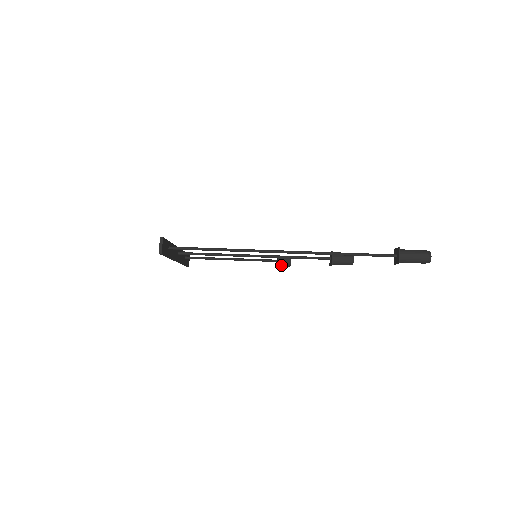
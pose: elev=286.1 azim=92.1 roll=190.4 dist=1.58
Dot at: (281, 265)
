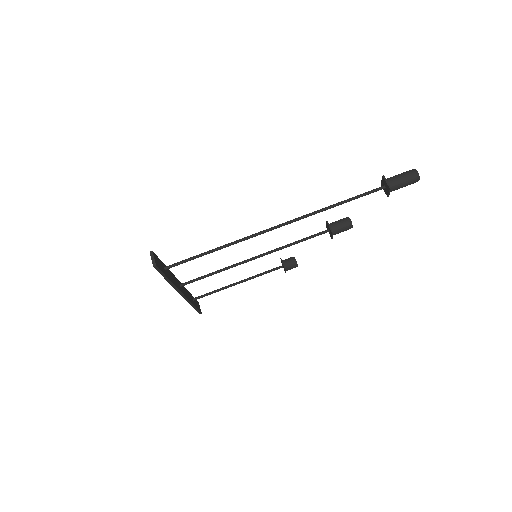
Dot at: (288, 268)
